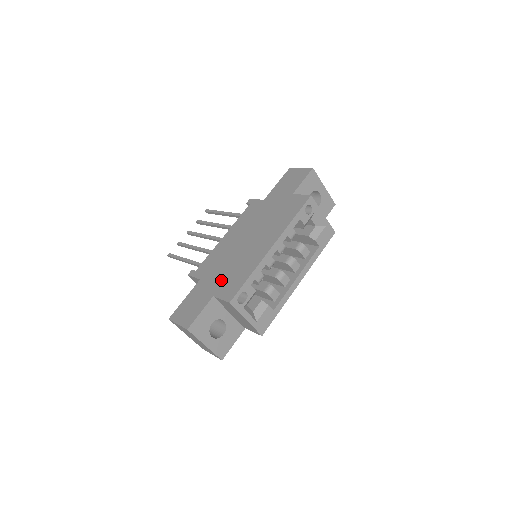
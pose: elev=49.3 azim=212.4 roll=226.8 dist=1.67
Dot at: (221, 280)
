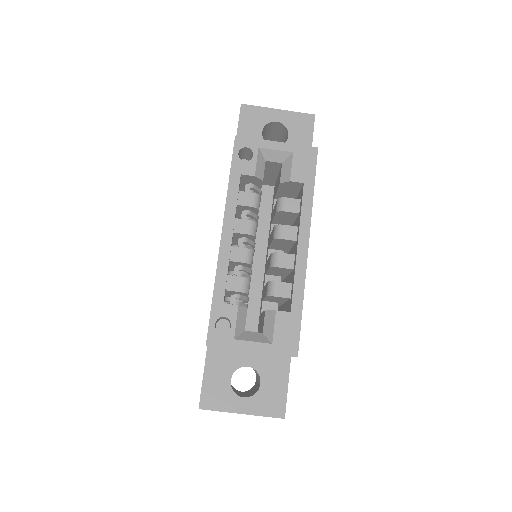
Dot at: occluded
